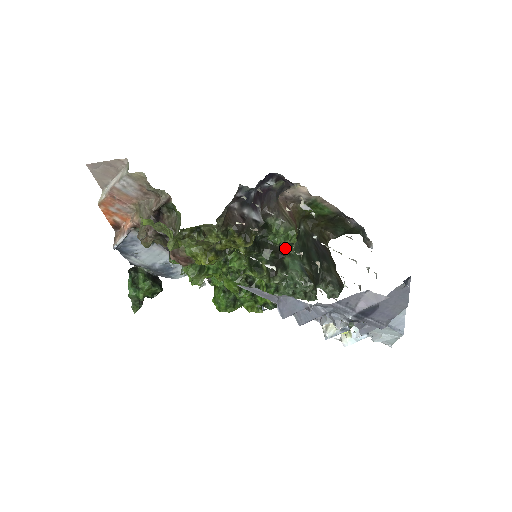
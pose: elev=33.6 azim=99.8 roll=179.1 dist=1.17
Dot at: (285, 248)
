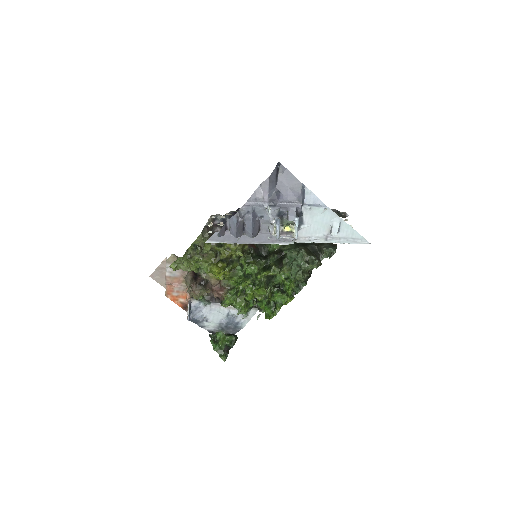
Dot at: (283, 249)
